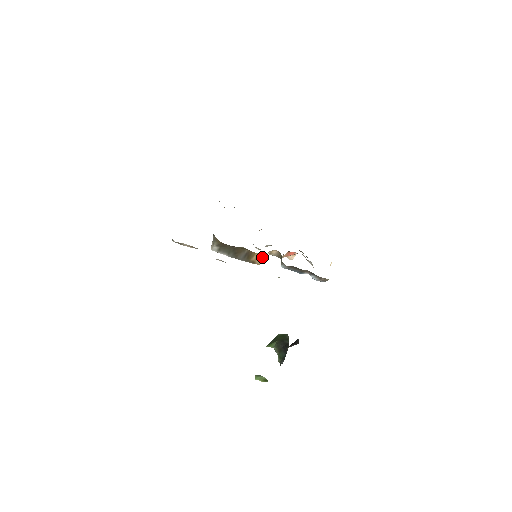
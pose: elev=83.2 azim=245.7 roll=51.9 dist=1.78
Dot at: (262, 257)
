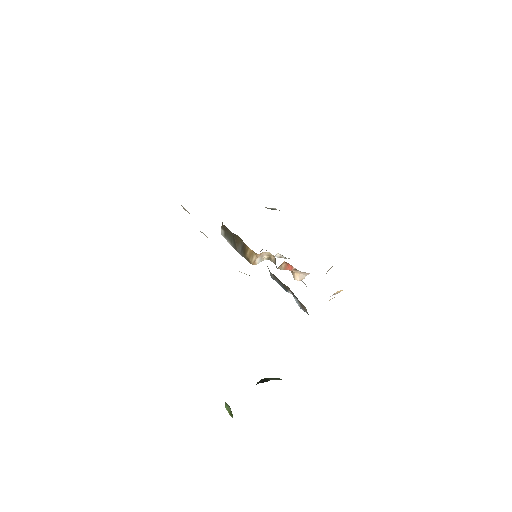
Dot at: (255, 255)
